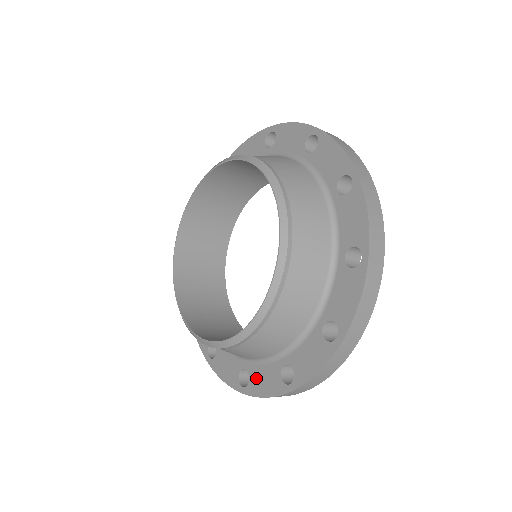
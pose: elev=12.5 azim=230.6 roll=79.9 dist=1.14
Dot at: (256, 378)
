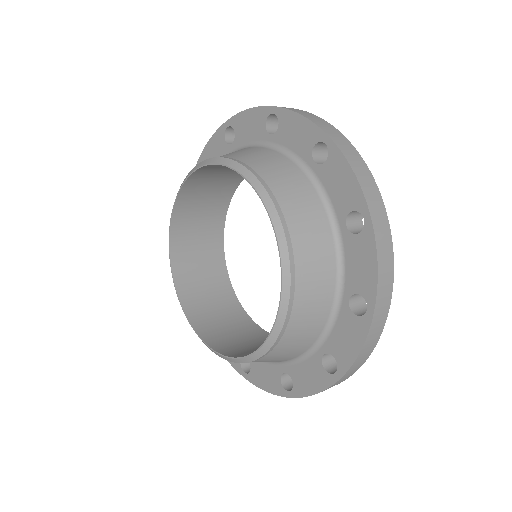
Dot at: (299, 378)
